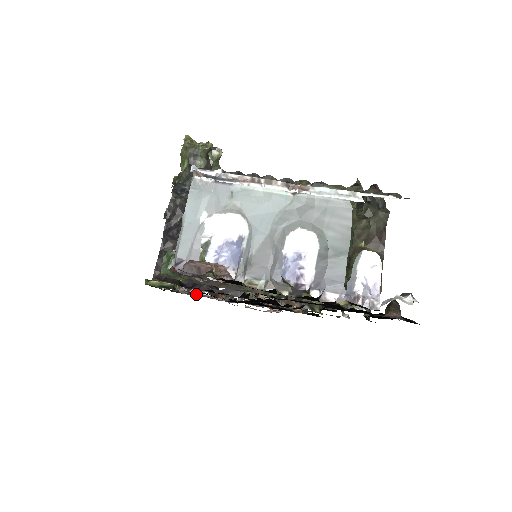
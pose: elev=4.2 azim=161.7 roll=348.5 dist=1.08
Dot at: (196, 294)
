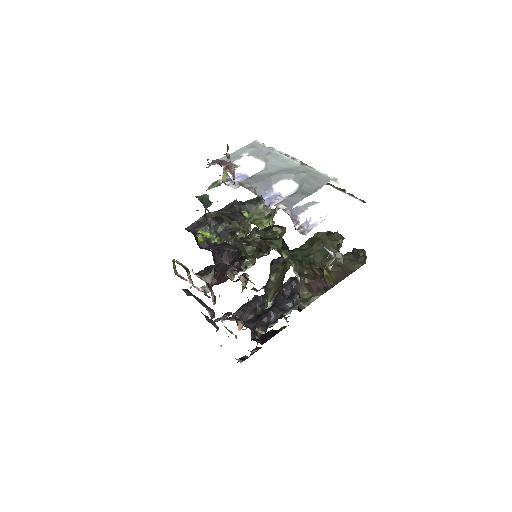
Dot at: (195, 298)
